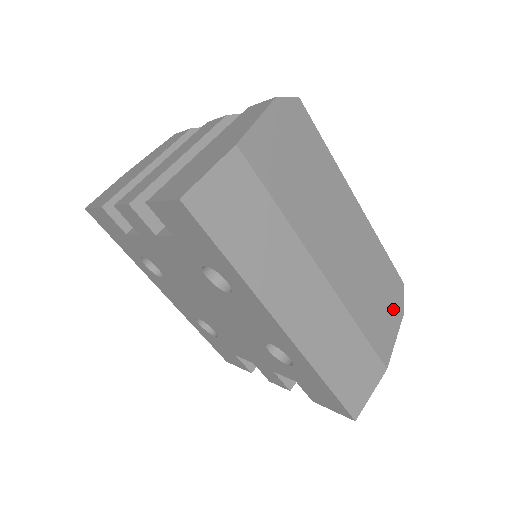
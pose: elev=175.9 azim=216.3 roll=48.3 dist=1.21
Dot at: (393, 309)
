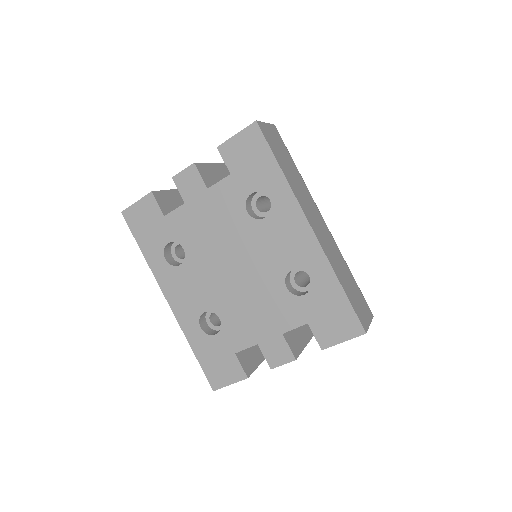
Dot at: occluded
